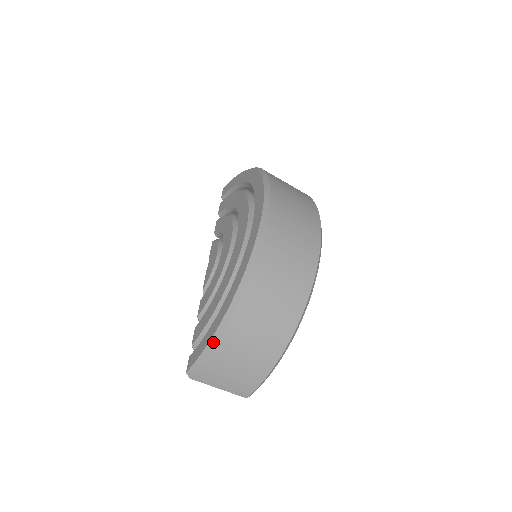
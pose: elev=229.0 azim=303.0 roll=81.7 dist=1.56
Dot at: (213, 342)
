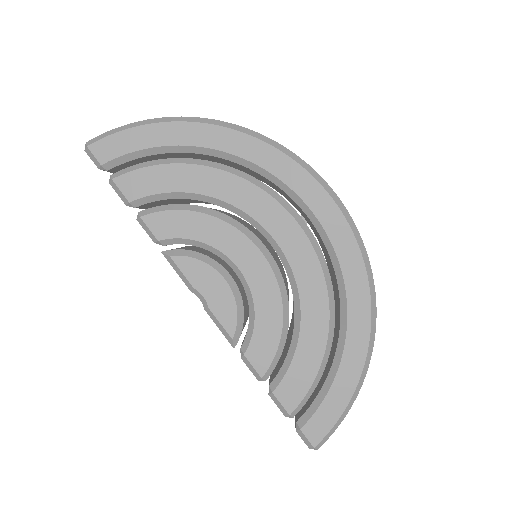
Dot at: (355, 397)
